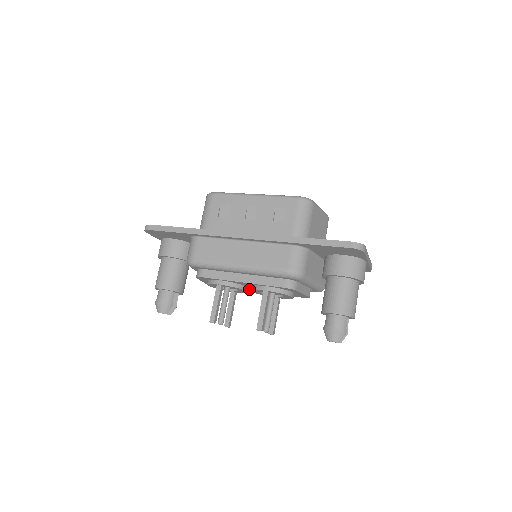
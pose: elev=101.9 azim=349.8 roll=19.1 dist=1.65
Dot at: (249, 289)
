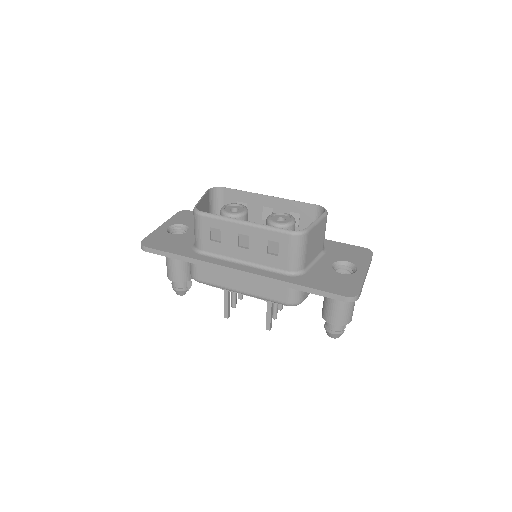
Dot at: occluded
